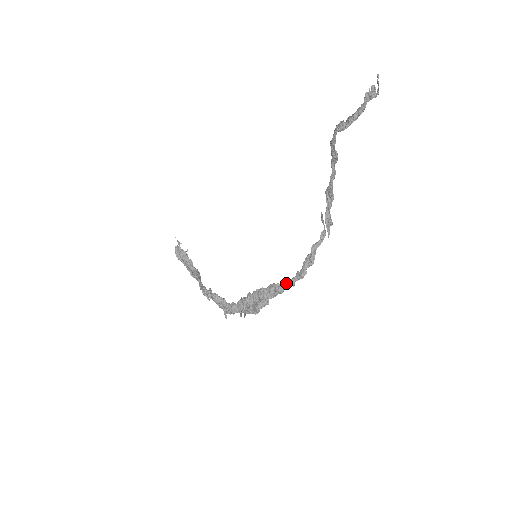
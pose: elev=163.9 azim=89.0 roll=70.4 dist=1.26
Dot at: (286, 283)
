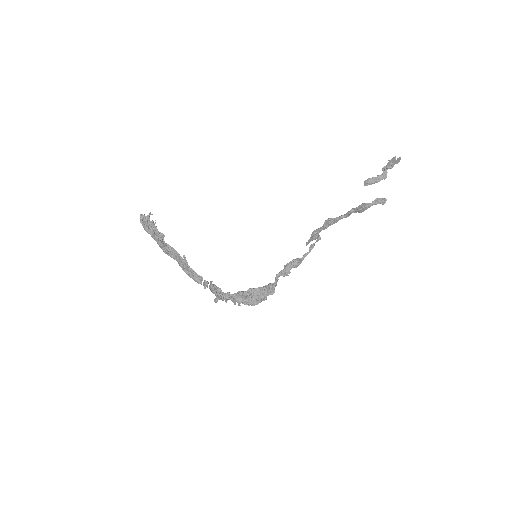
Dot at: (277, 281)
